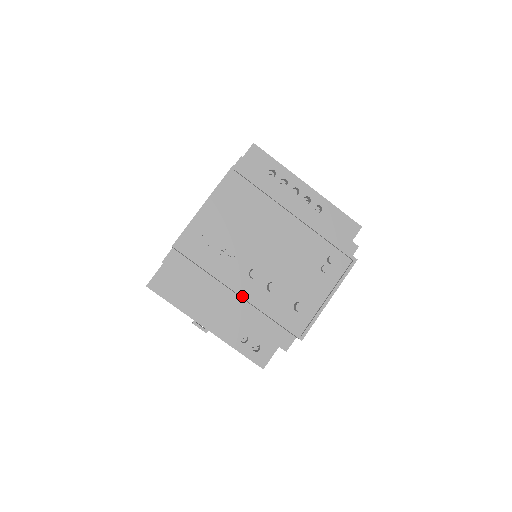
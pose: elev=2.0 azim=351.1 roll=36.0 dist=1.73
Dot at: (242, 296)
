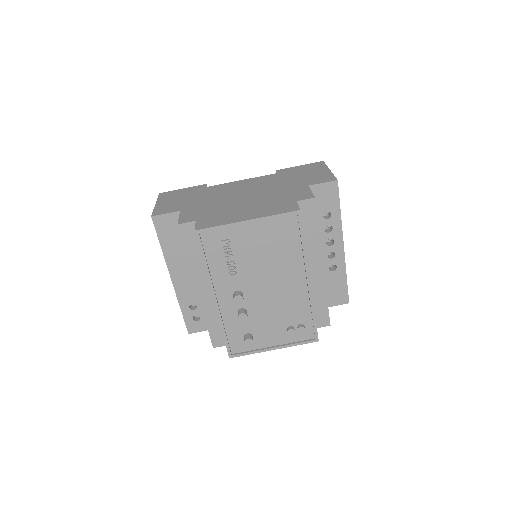
Dot at: (215, 303)
